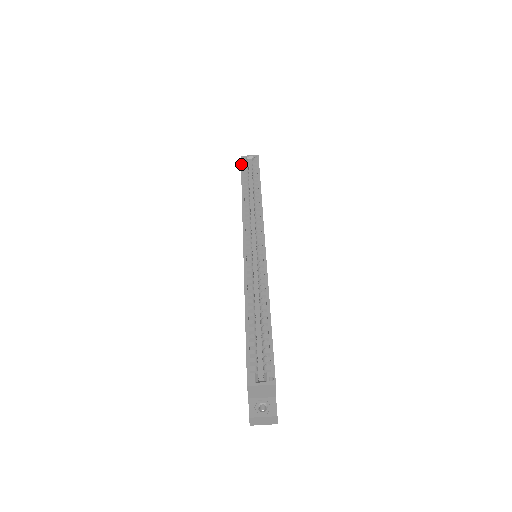
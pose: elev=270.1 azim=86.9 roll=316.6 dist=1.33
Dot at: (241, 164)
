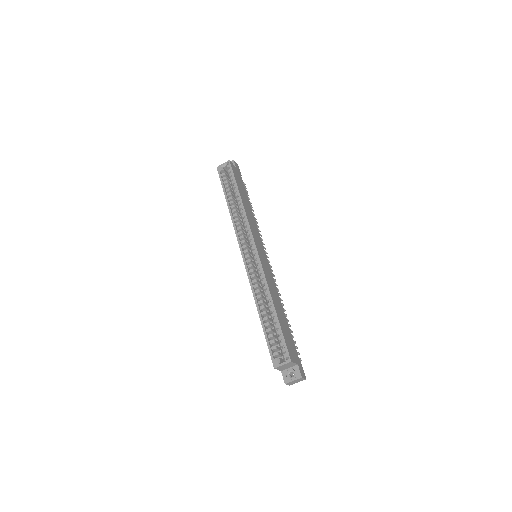
Dot at: (219, 176)
